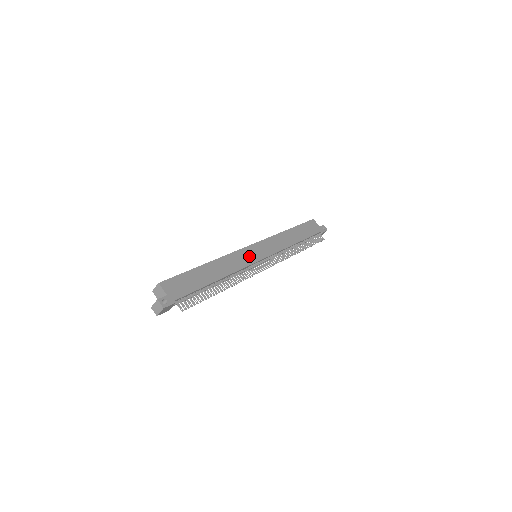
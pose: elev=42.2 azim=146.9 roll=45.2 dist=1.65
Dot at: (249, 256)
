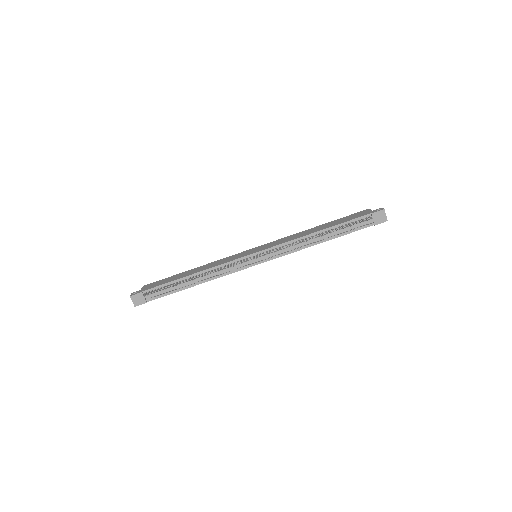
Dot at: (240, 256)
